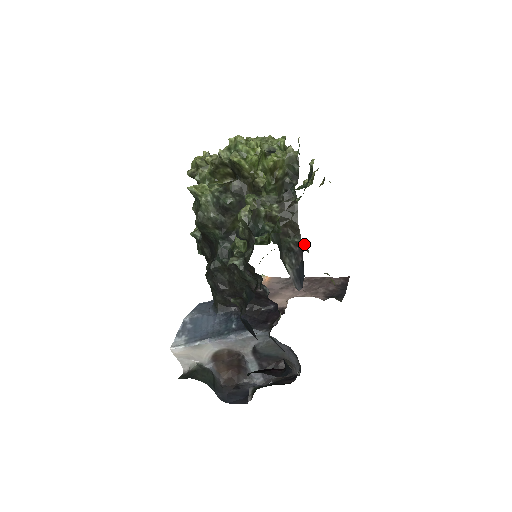
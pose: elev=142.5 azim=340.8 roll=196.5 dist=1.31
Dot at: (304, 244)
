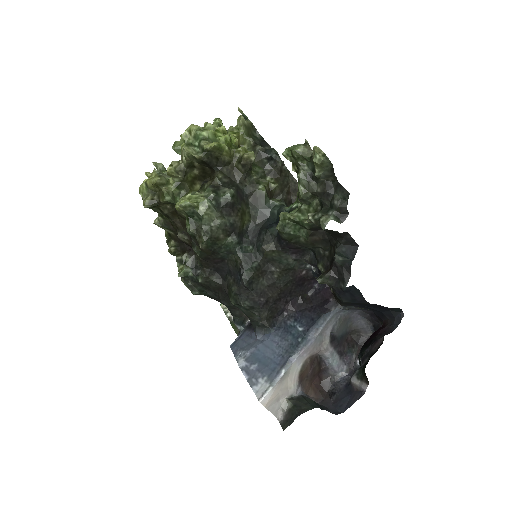
Dot at: occluded
